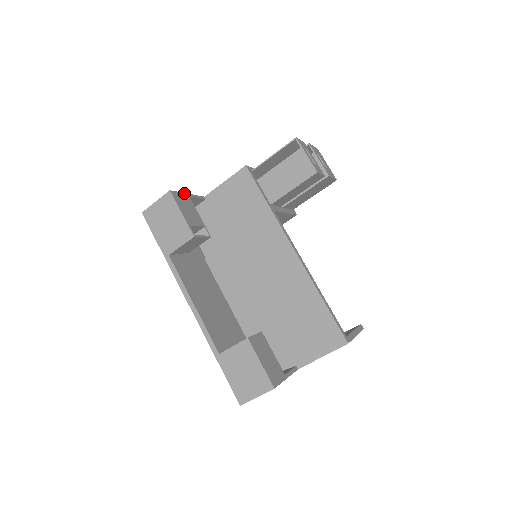
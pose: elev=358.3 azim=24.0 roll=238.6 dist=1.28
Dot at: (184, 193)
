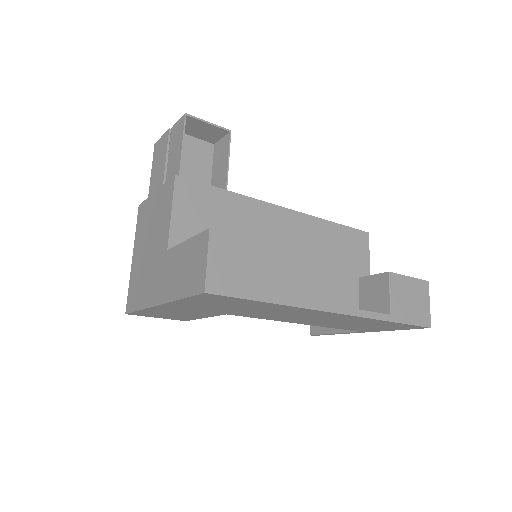
Dot at: (192, 238)
